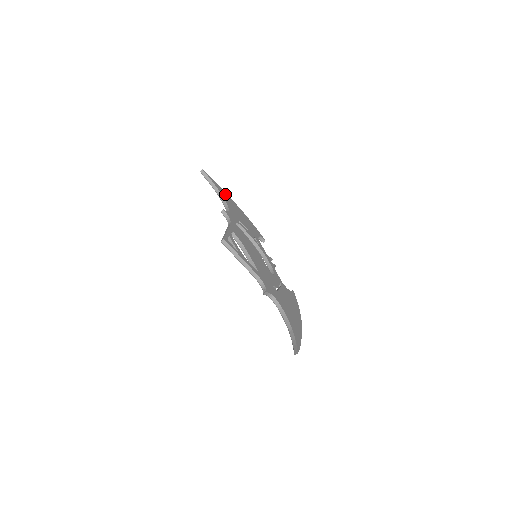
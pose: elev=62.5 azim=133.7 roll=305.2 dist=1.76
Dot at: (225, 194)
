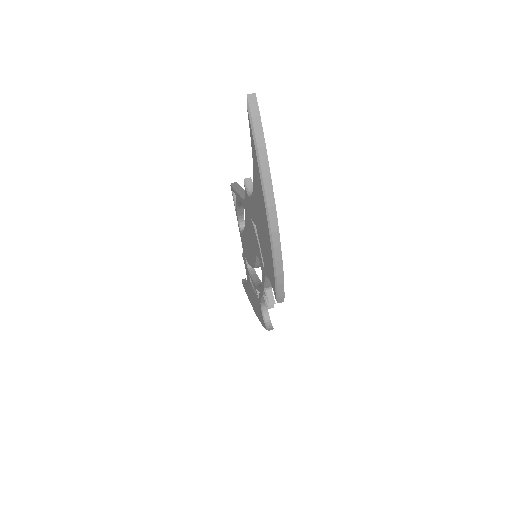
Dot at: occluded
